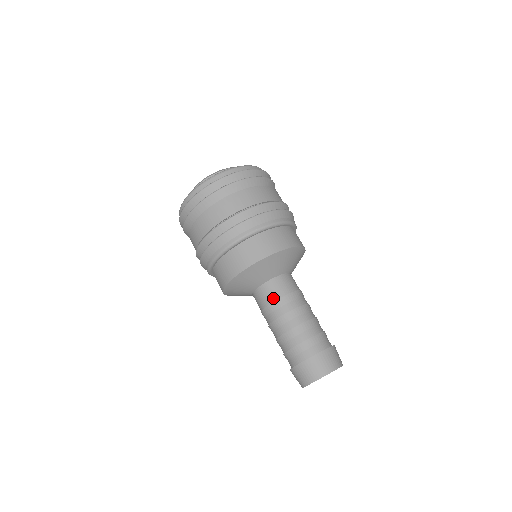
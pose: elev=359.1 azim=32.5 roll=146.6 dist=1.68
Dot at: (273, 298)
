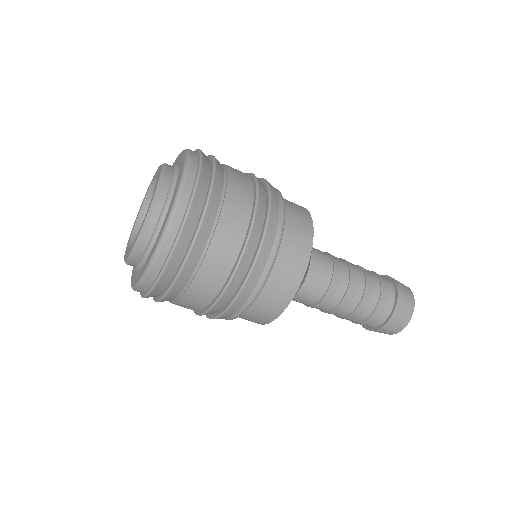
Dot at: (329, 266)
